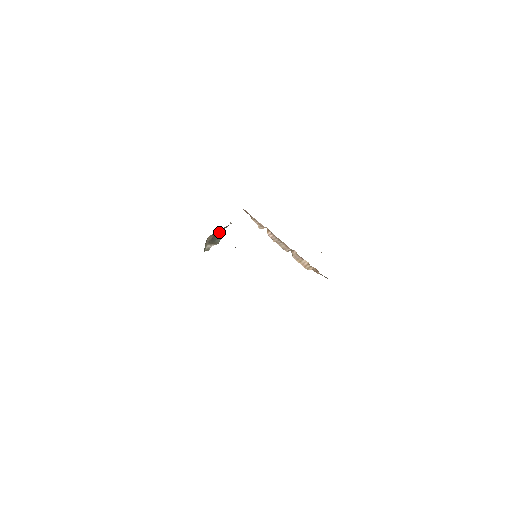
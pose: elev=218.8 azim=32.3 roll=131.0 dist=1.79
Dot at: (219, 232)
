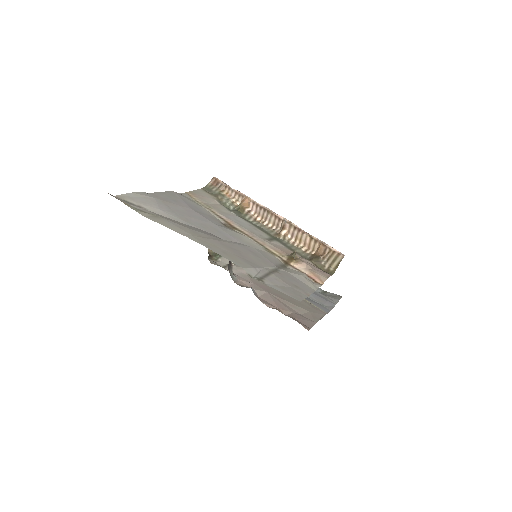
Dot at: occluded
